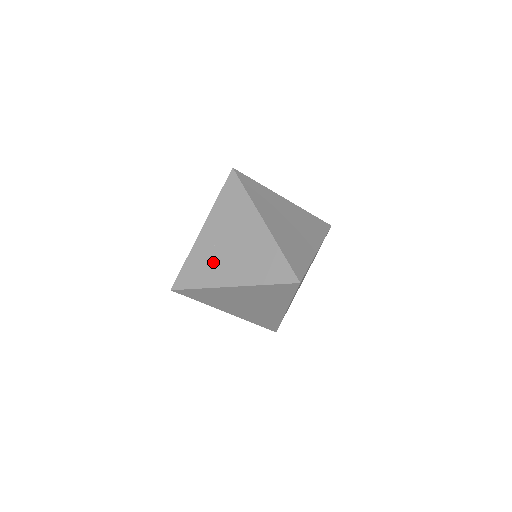
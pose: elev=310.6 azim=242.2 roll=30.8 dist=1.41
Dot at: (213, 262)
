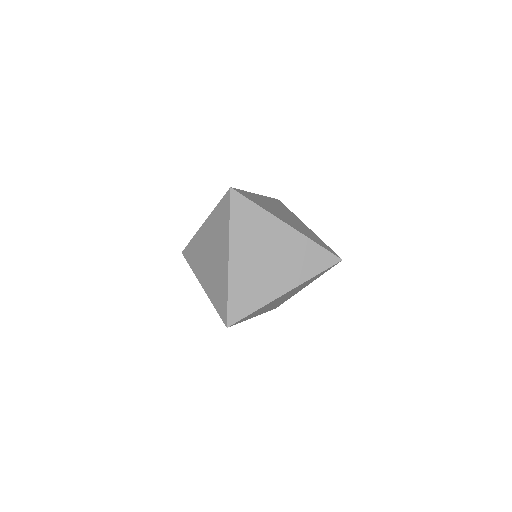
Dot at: (258, 281)
